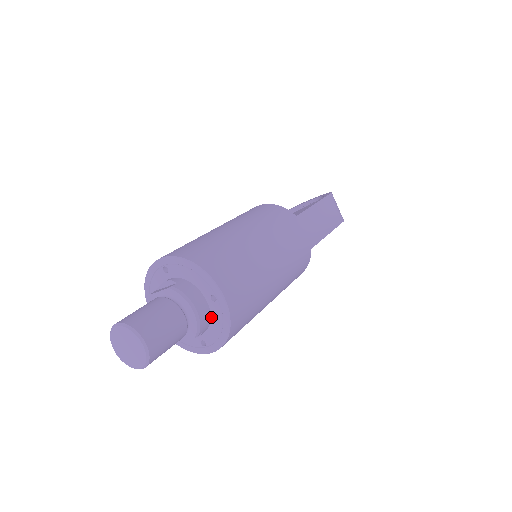
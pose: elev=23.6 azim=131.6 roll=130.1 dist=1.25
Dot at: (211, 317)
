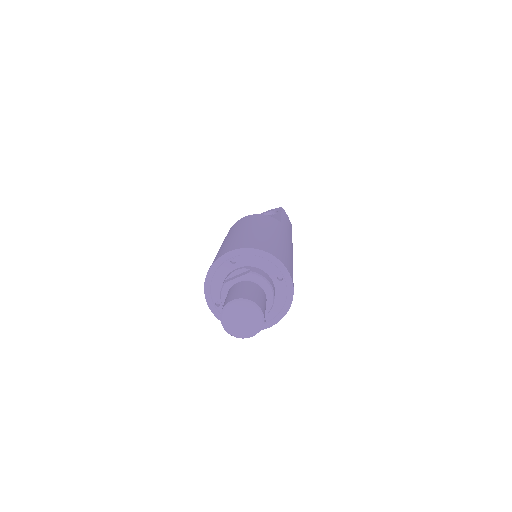
Dot at: (275, 295)
